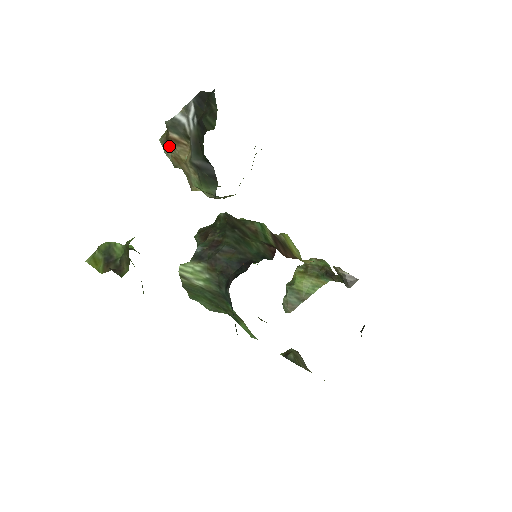
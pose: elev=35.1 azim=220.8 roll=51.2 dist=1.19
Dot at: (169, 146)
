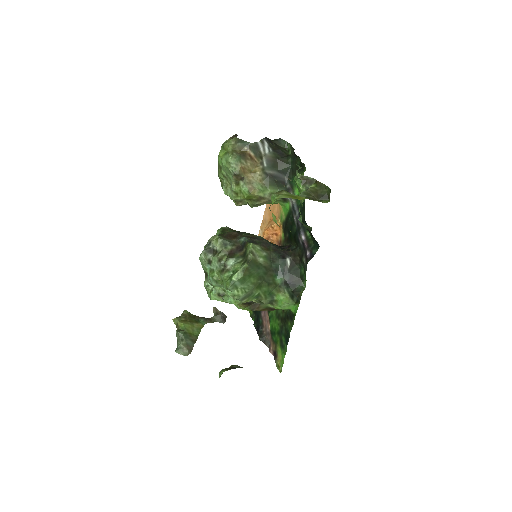
Dot at: (243, 159)
